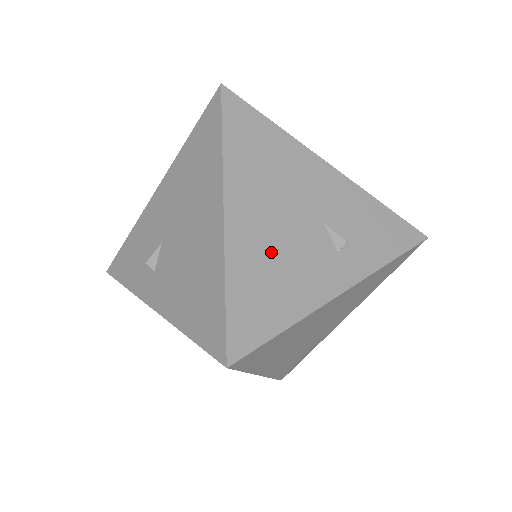
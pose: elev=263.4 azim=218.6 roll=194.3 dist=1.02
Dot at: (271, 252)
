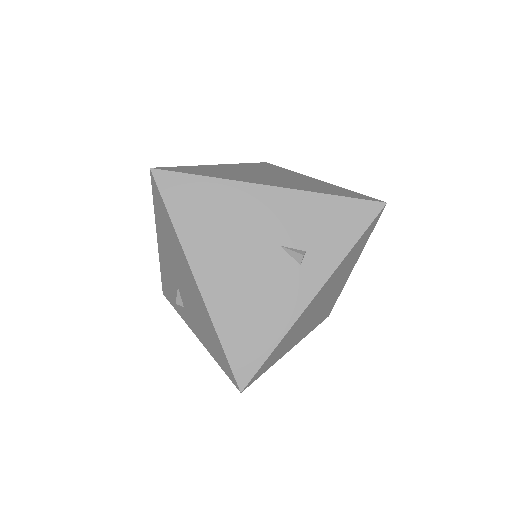
Dot at: (244, 294)
